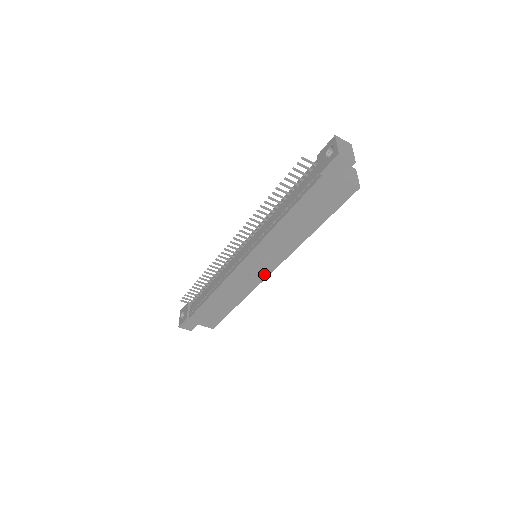
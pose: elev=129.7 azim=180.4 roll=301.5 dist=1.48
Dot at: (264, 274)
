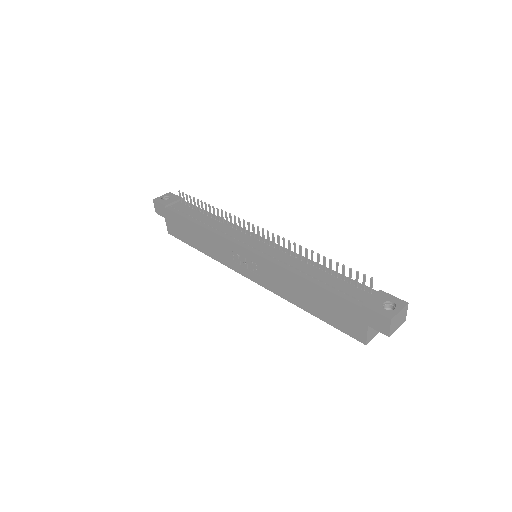
Dot at: (242, 271)
